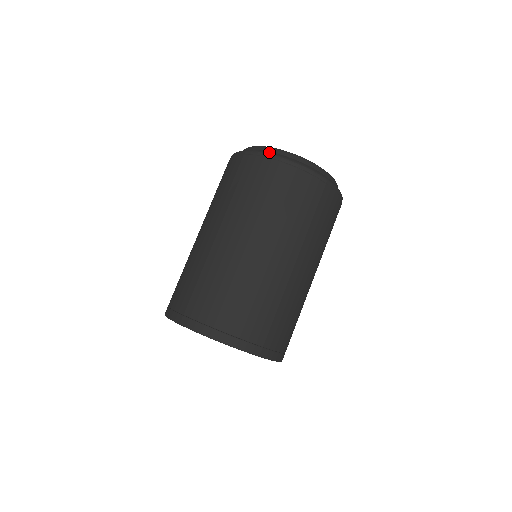
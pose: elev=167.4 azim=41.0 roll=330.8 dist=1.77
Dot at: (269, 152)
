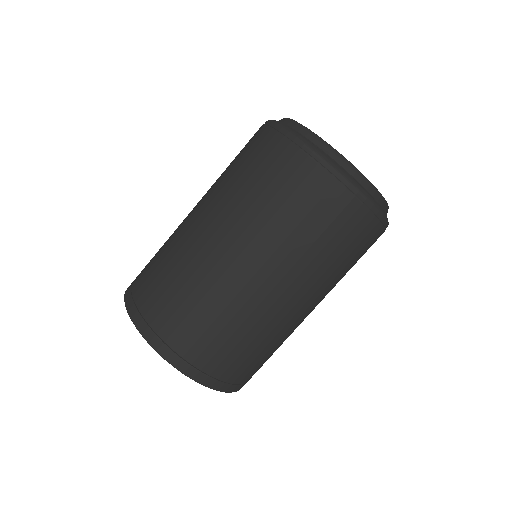
Dot at: (301, 137)
